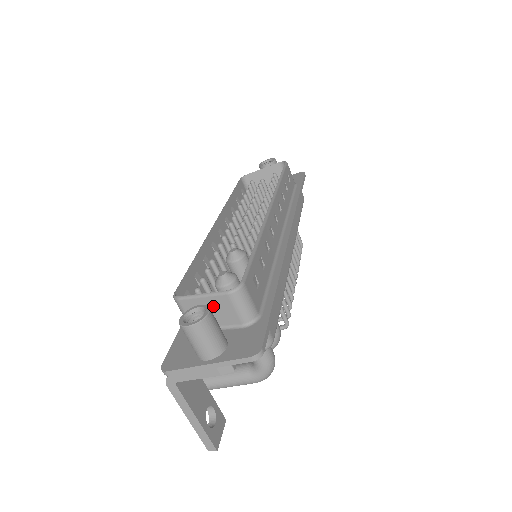
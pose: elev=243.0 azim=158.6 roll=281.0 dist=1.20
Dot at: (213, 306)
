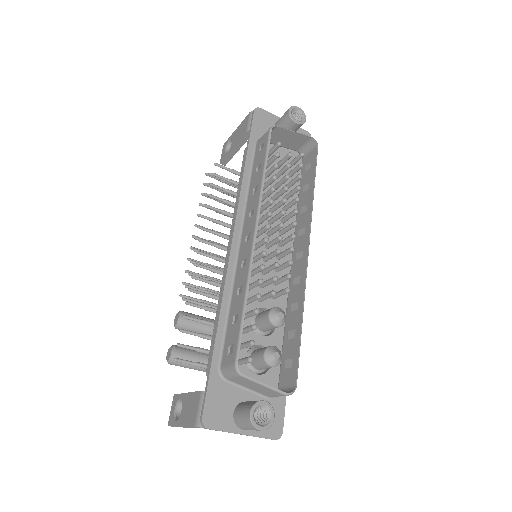
Dot at: (264, 389)
